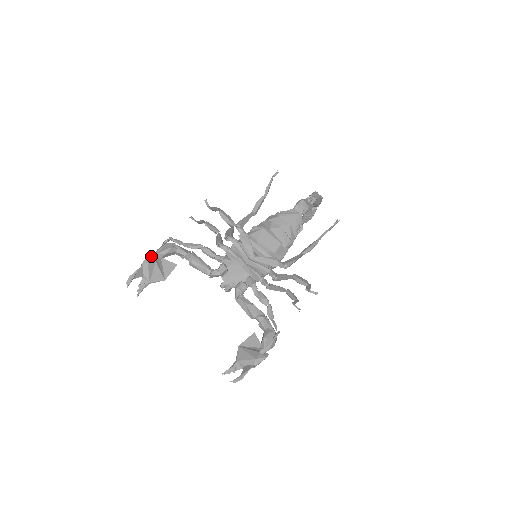
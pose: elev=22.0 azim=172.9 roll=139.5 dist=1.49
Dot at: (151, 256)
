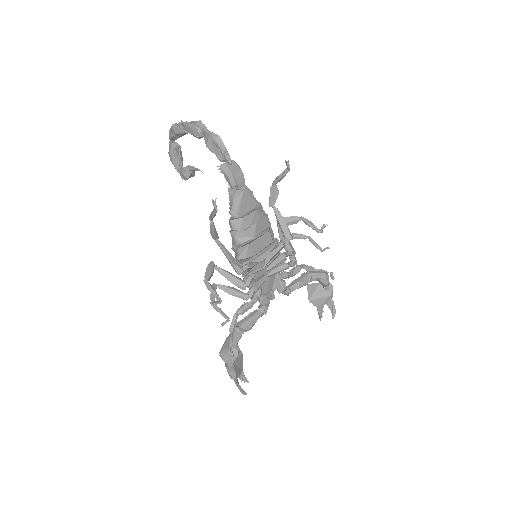
Dot at: (230, 370)
